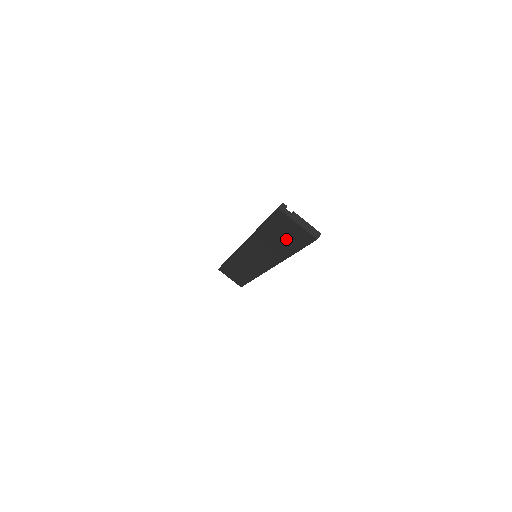
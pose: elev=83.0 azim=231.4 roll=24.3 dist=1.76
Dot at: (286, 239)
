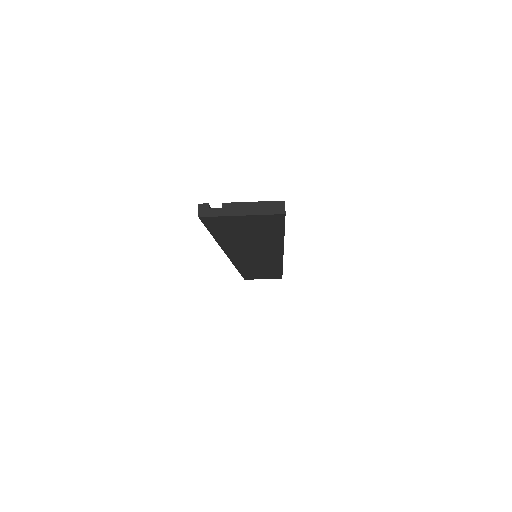
Dot at: (255, 233)
